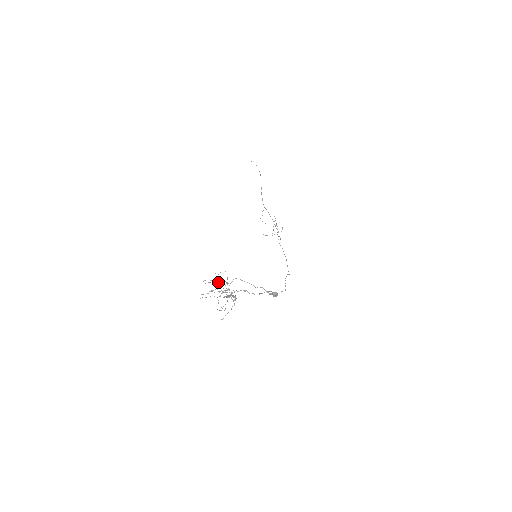
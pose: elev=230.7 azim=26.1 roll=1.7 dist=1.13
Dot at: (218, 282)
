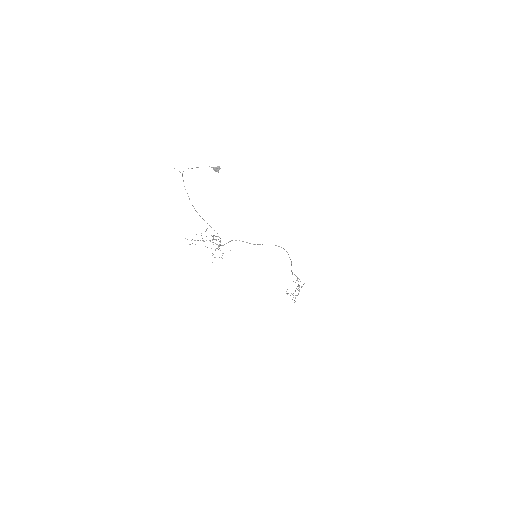
Dot at: (206, 240)
